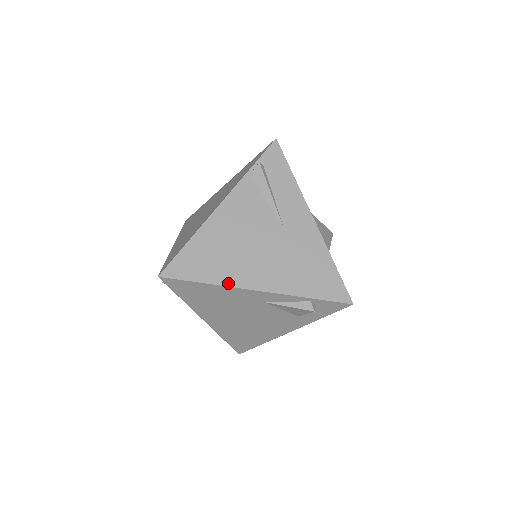
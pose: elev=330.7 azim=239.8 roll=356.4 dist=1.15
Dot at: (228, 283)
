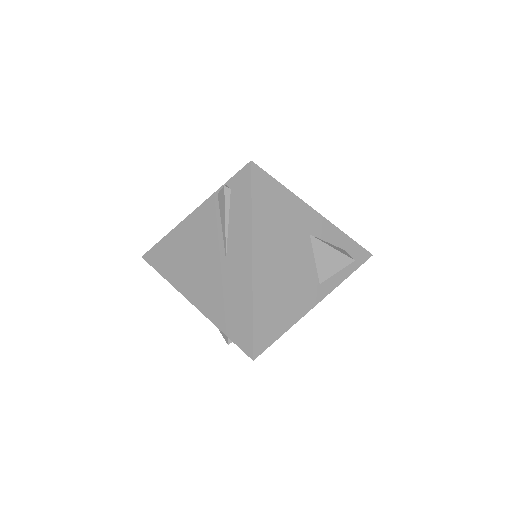
Dot at: (176, 286)
